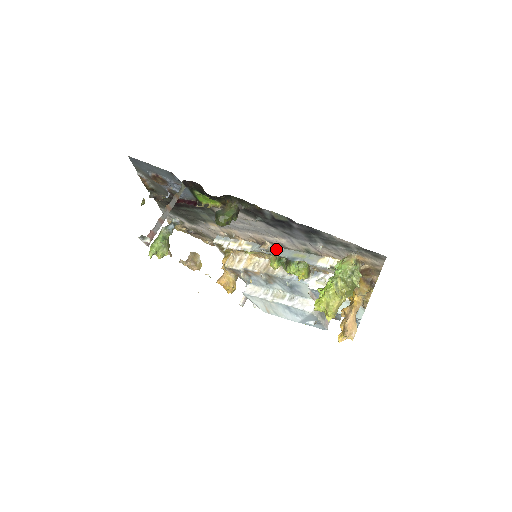
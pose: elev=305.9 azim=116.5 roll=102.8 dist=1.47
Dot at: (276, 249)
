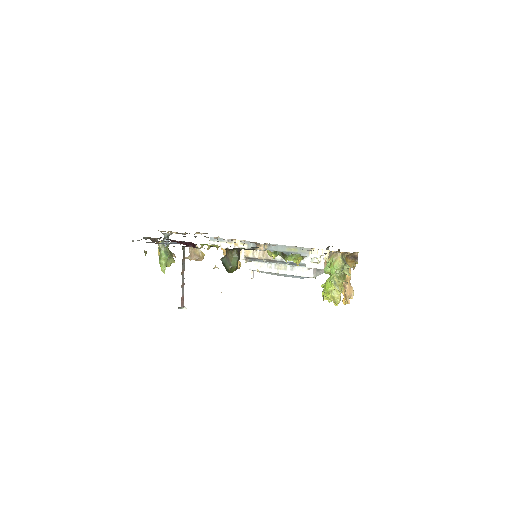
Dot at: (270, 246)
